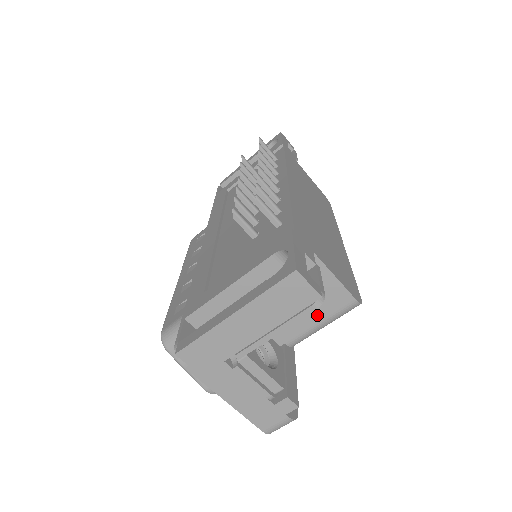
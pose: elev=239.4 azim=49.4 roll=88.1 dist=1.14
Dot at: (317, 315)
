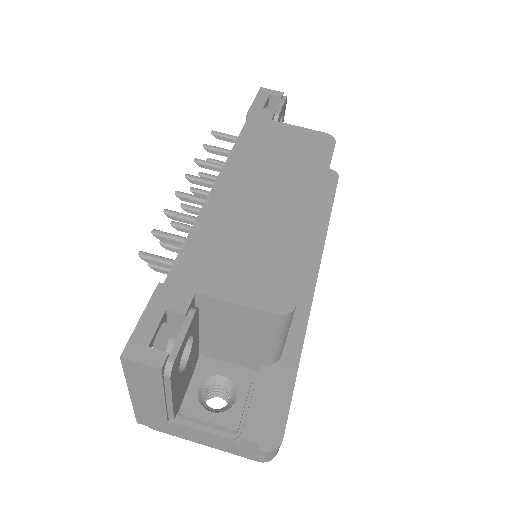
Dot at: (259, 337)
